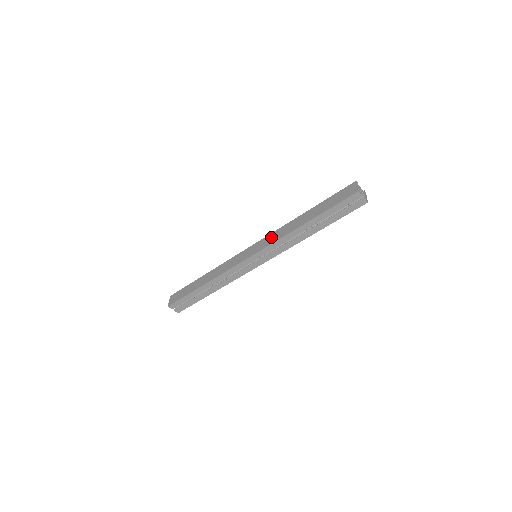
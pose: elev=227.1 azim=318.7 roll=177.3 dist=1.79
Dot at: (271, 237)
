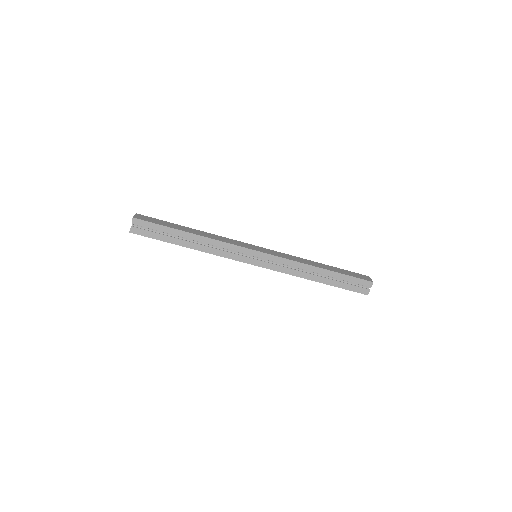
Dot at: (283, 254)
